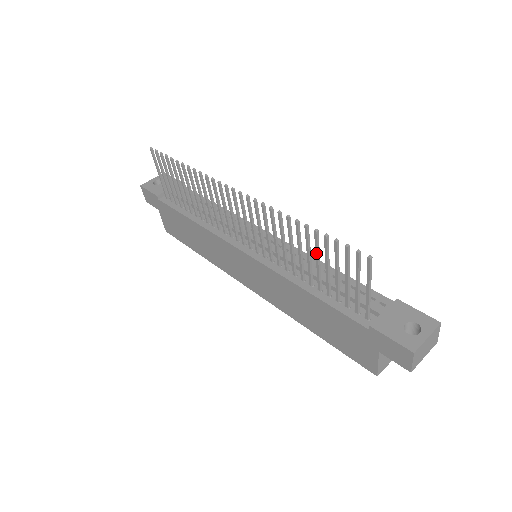
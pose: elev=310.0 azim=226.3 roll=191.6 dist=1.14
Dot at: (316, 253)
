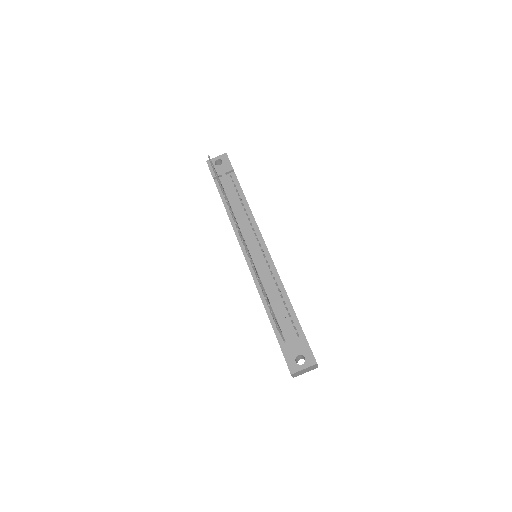
Dot at: occluded
